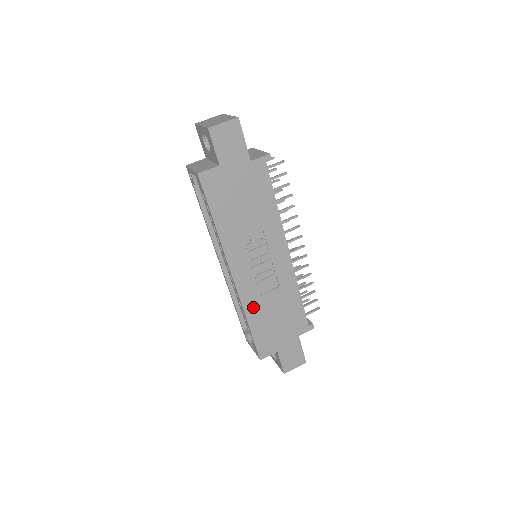
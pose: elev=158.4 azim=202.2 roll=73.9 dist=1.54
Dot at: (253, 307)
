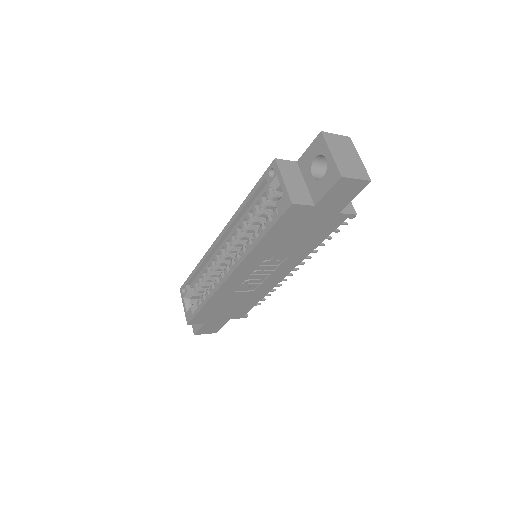
Dot at: (221, 296)
